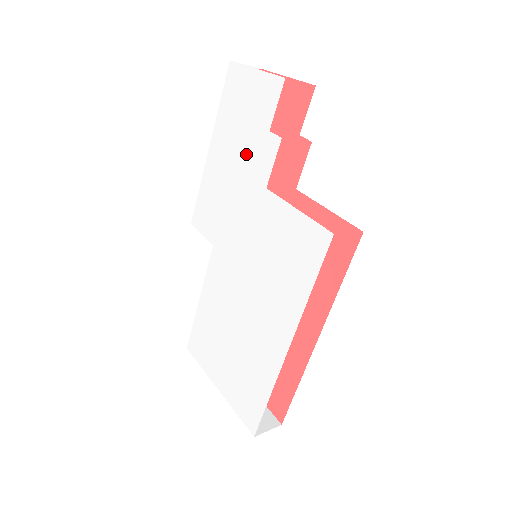
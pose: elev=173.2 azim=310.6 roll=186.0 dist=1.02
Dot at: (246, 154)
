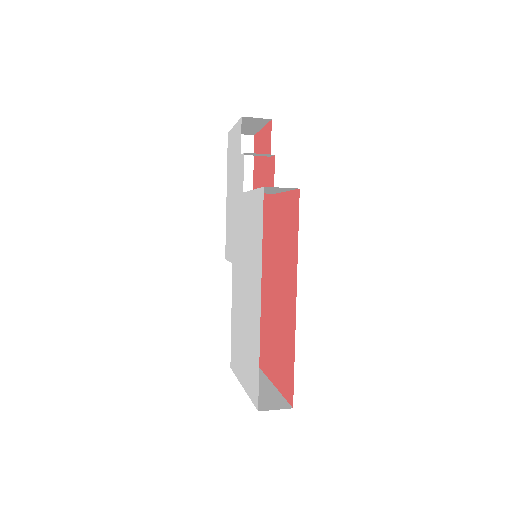
Dot at: (236, 181)
